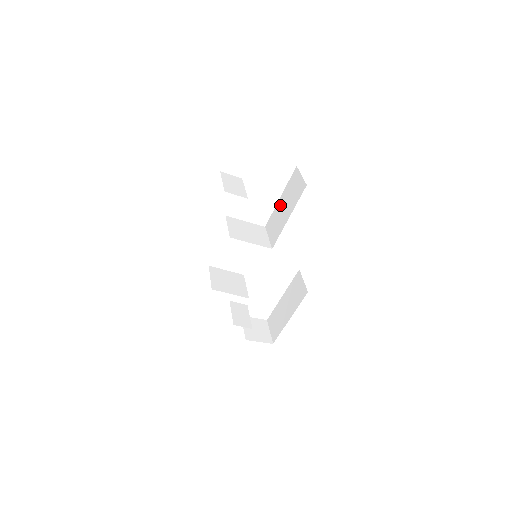
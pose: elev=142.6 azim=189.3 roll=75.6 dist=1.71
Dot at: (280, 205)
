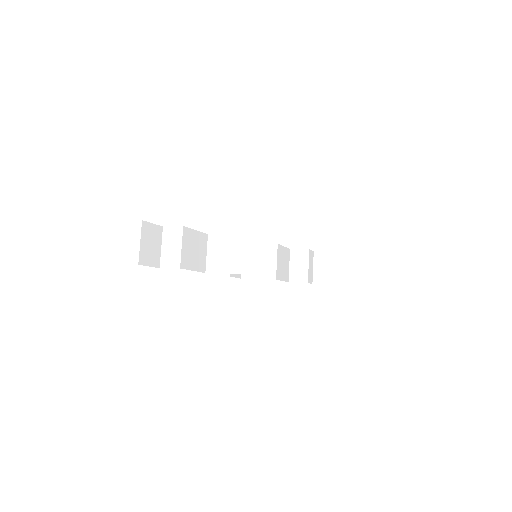
Dot at: occluded
